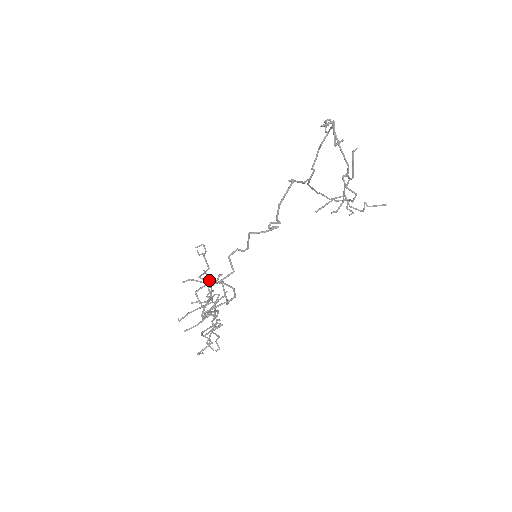
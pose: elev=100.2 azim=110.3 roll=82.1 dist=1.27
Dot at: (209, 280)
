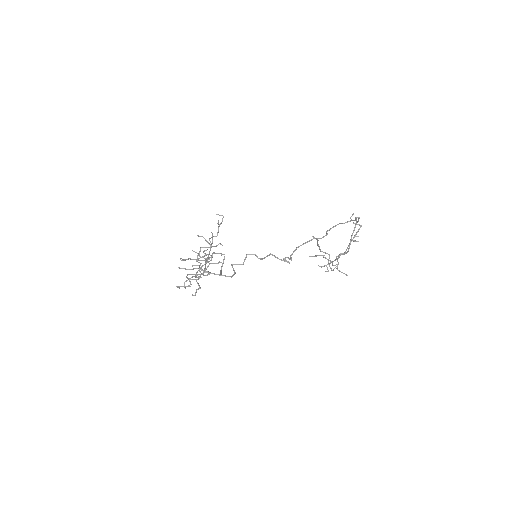
Dot at: (212, 243)
